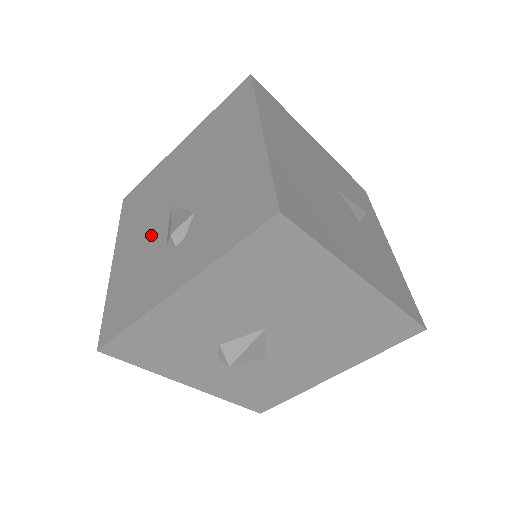
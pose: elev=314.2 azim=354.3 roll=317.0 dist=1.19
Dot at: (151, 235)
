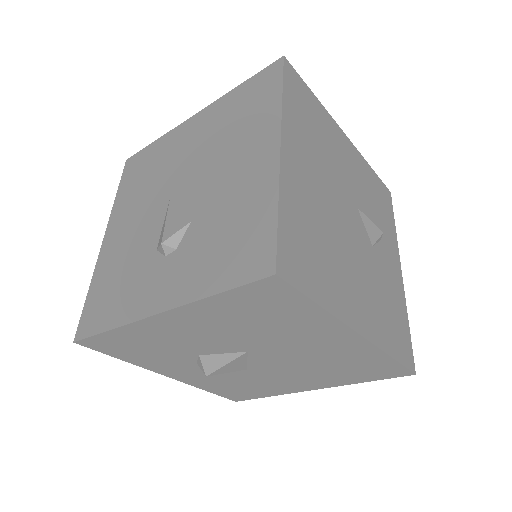
Dot at: (145, 226)
